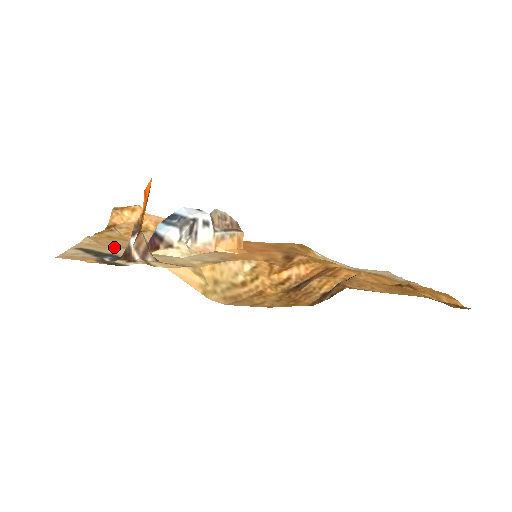
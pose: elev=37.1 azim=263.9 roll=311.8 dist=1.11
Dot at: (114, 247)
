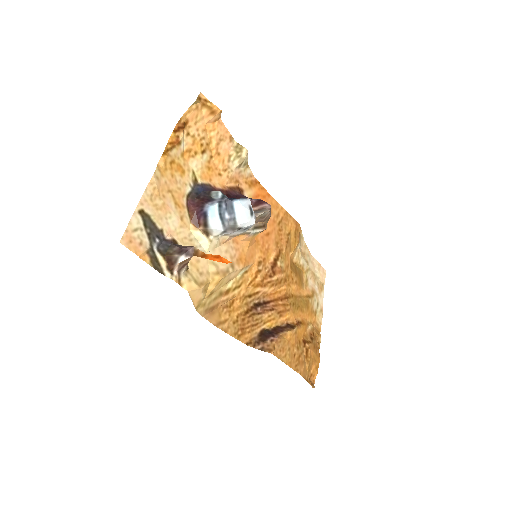
Dot at: (168, 207)
